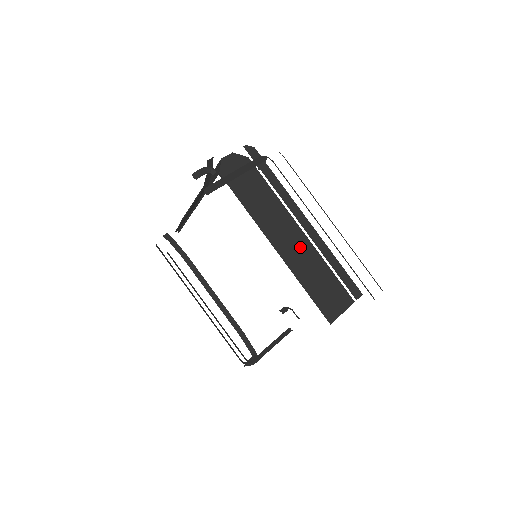
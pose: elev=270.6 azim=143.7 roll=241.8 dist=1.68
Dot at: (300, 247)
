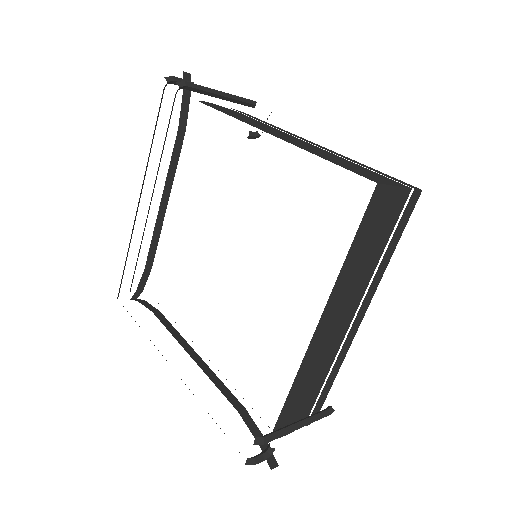
Dot at: (308, 146)
